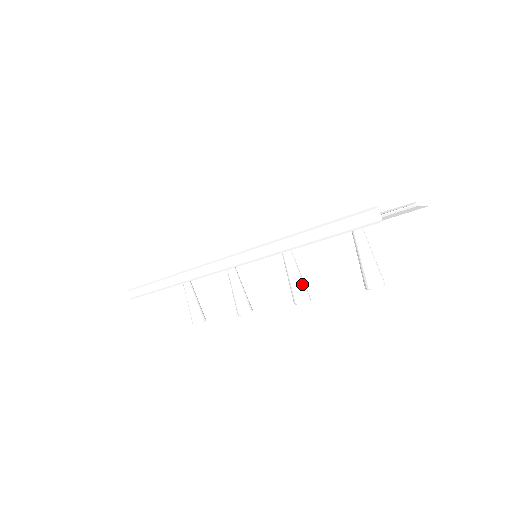
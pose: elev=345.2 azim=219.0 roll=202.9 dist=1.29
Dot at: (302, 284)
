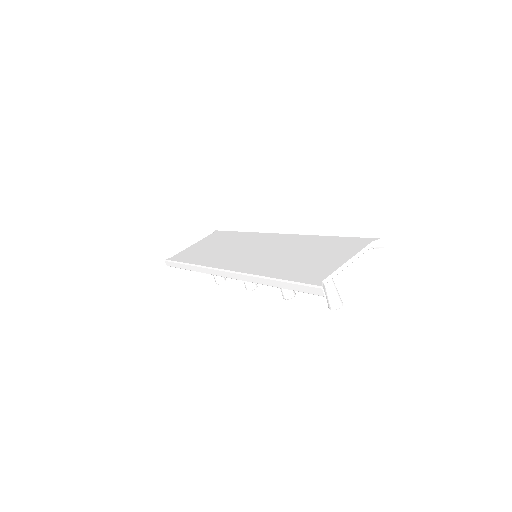
Dot at: occluded
